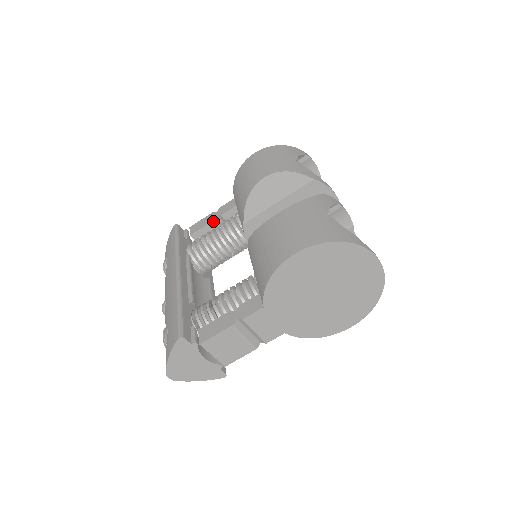
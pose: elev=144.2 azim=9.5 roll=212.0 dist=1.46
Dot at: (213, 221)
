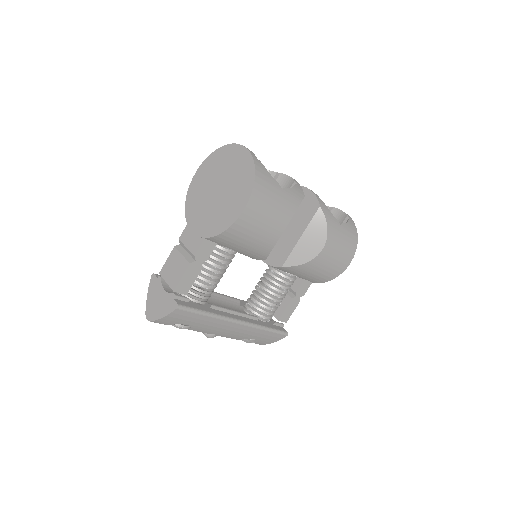
Dot at: occluded
